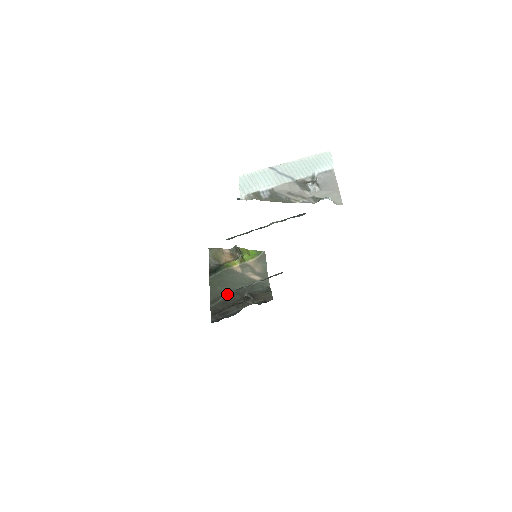
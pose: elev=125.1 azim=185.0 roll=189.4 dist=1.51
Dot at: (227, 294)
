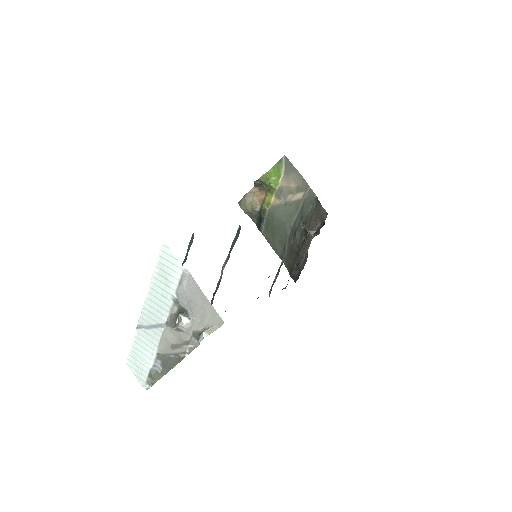
Dot at: (287, 238)
